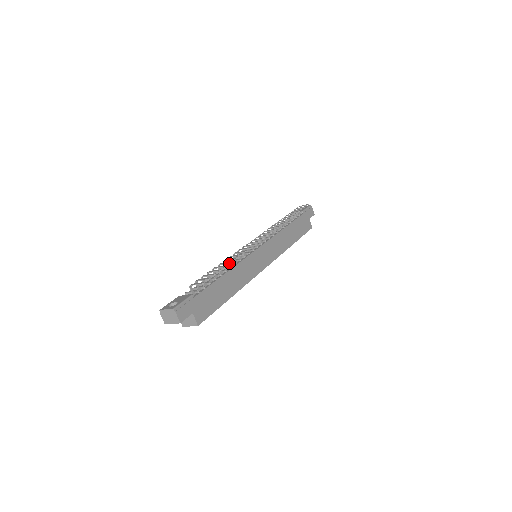
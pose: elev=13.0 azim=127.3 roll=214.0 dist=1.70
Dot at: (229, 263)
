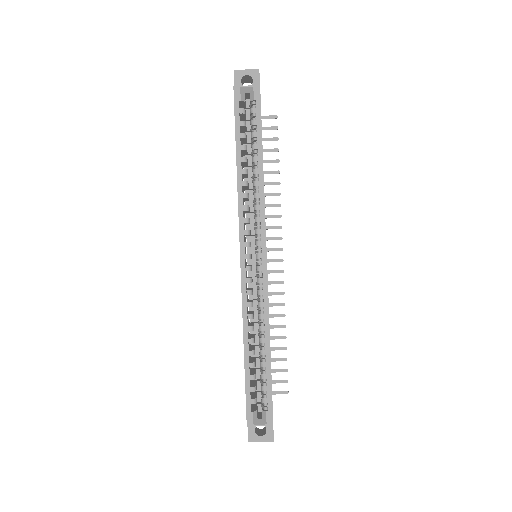
Dot at: occluded
